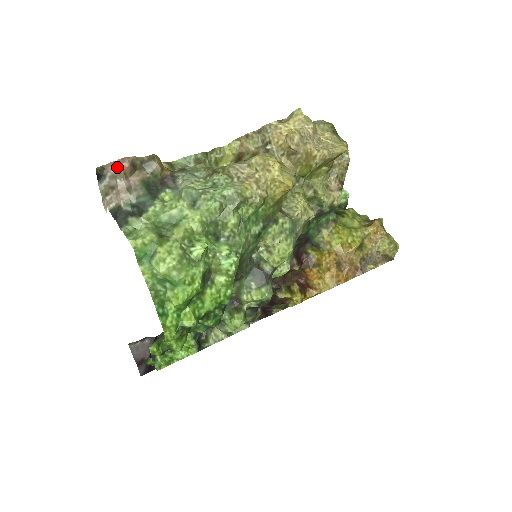
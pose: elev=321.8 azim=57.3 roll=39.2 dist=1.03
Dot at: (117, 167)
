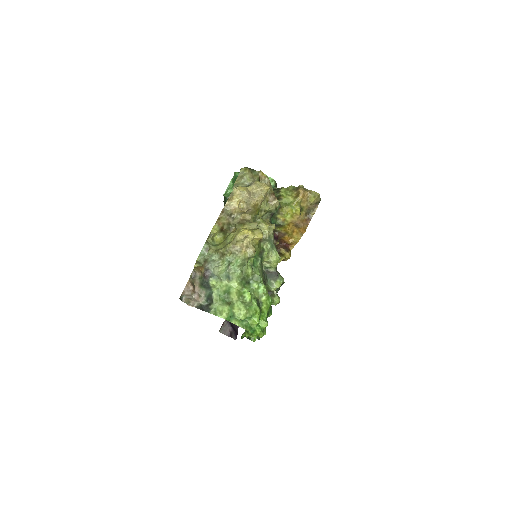
Dot at: (188, 292)
